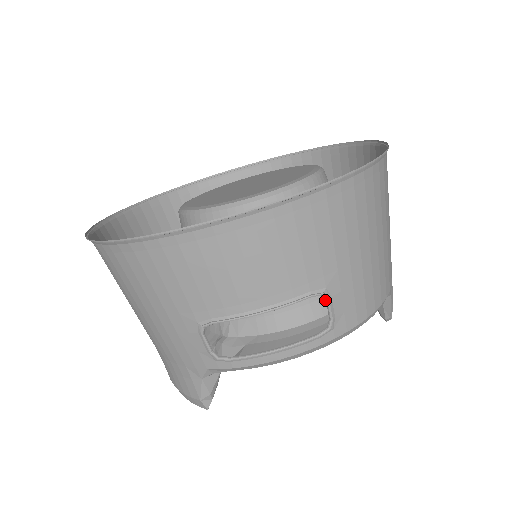
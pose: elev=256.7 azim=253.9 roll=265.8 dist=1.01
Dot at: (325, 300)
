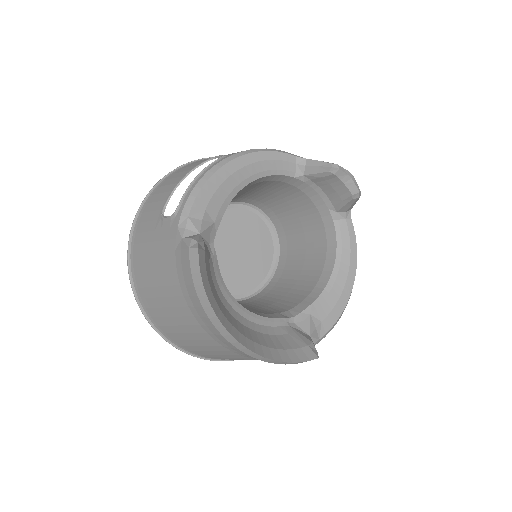
Dot at: (254, 183)
